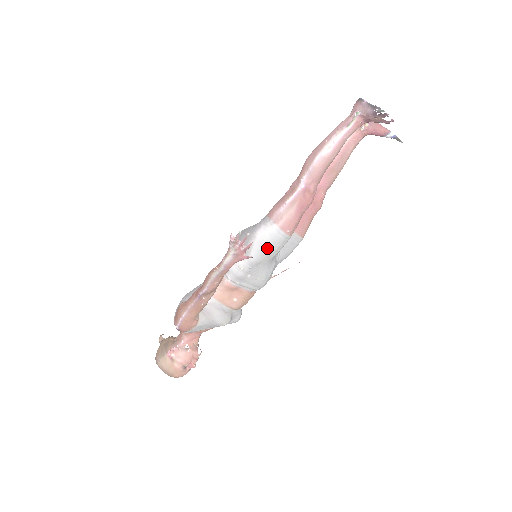
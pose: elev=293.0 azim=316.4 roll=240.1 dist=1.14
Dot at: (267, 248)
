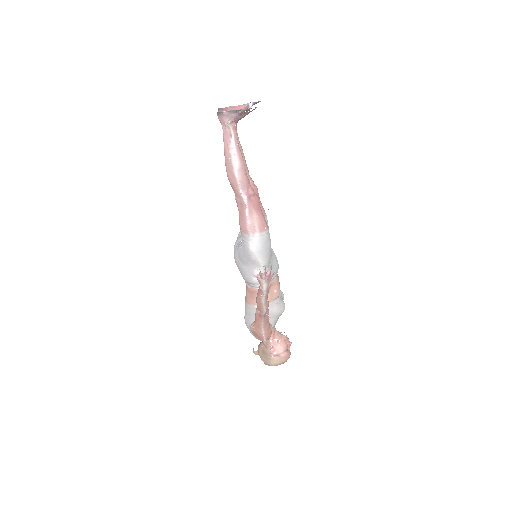
Dot at: (265, 250)
